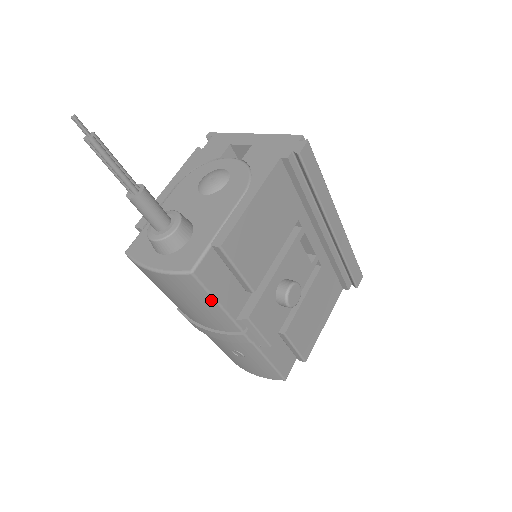
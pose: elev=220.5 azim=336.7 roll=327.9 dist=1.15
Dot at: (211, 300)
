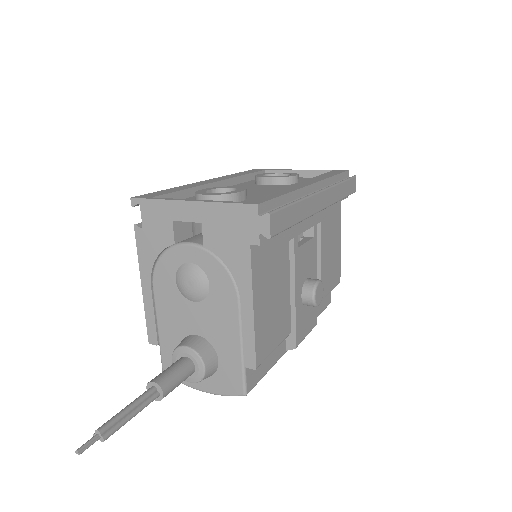
Dot at: occluded
